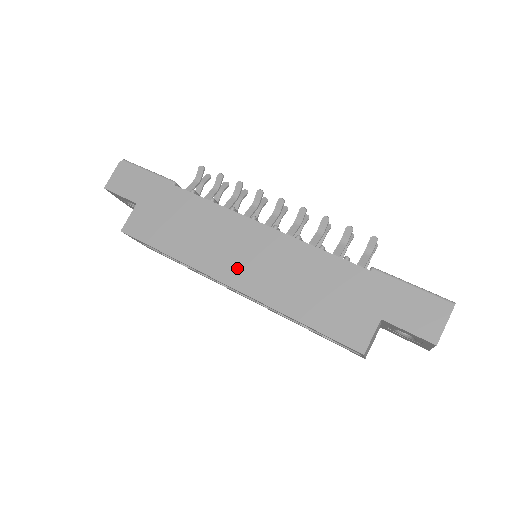
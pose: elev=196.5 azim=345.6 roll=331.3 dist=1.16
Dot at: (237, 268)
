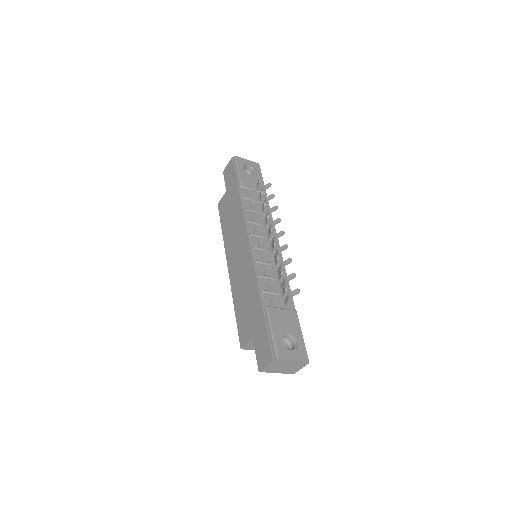
Dot at: (233, 261)
